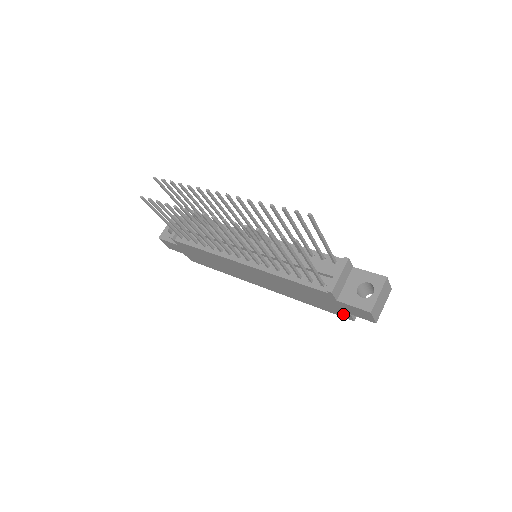
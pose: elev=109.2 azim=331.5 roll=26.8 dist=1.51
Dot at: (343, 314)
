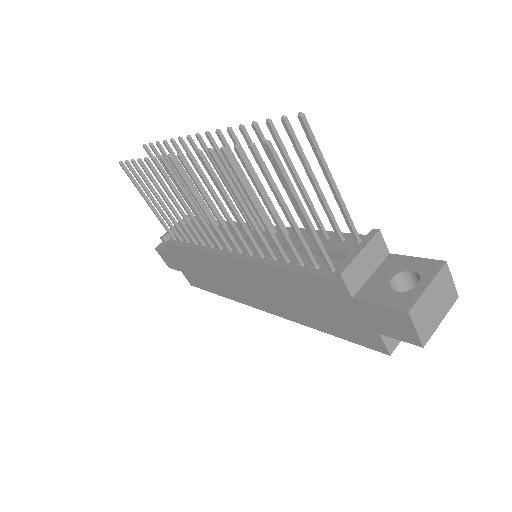
Dot at: (370, 339)
